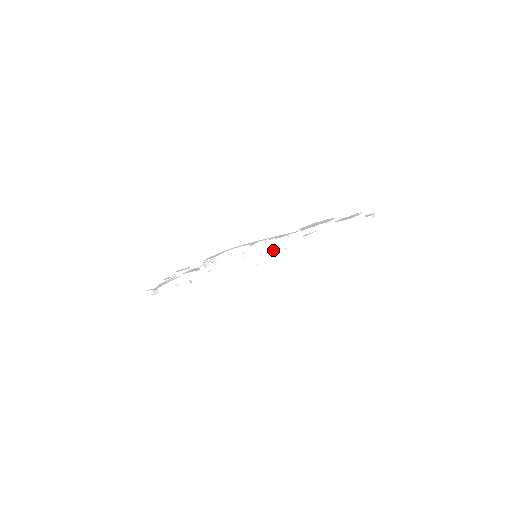
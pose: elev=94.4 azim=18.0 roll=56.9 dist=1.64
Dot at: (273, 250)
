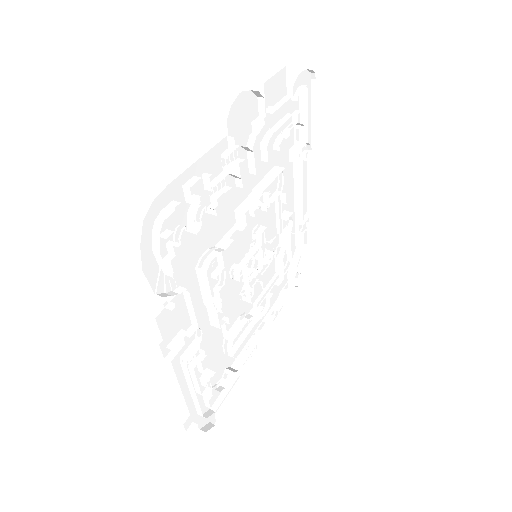
Dot at: (245, 211)
